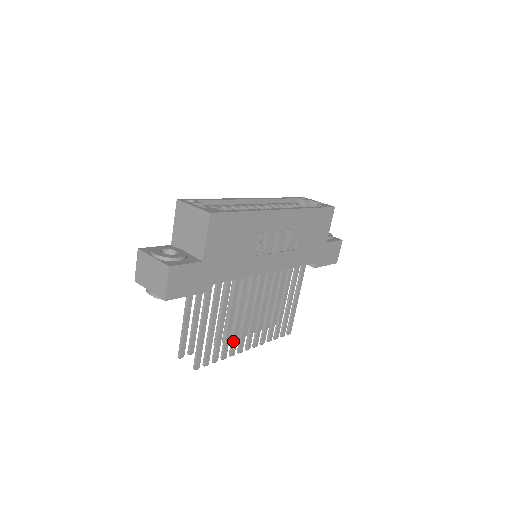
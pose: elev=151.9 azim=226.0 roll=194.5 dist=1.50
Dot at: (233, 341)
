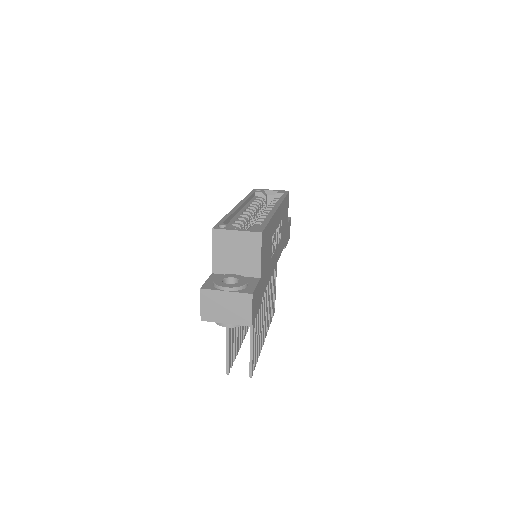
Dot at: (261, 338)
